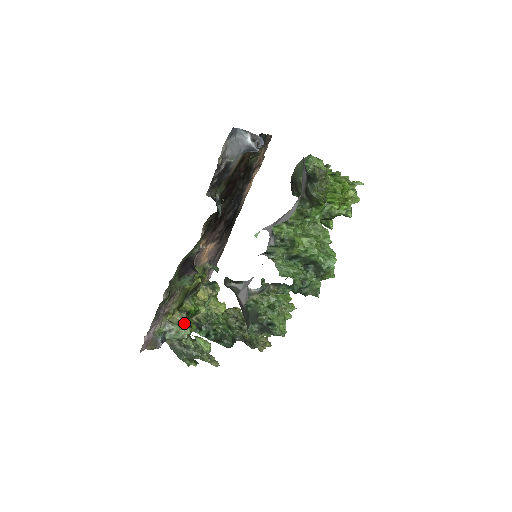
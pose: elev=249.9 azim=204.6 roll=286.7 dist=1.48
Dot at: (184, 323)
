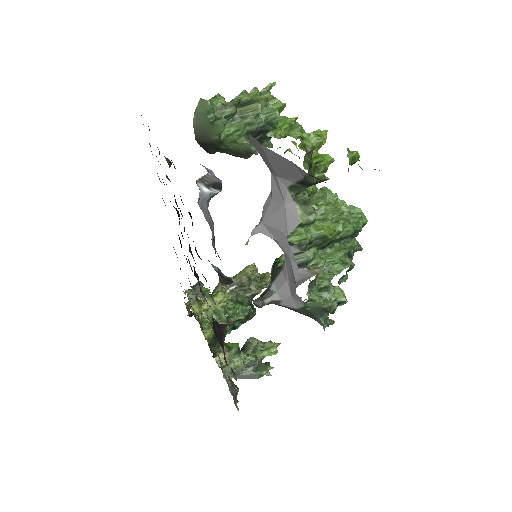
Dot at: (232, 354)
